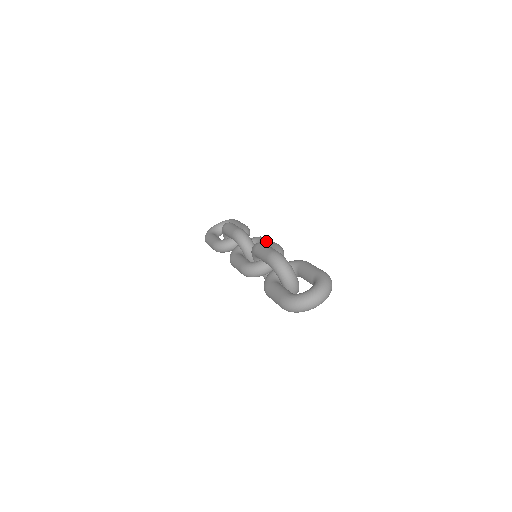
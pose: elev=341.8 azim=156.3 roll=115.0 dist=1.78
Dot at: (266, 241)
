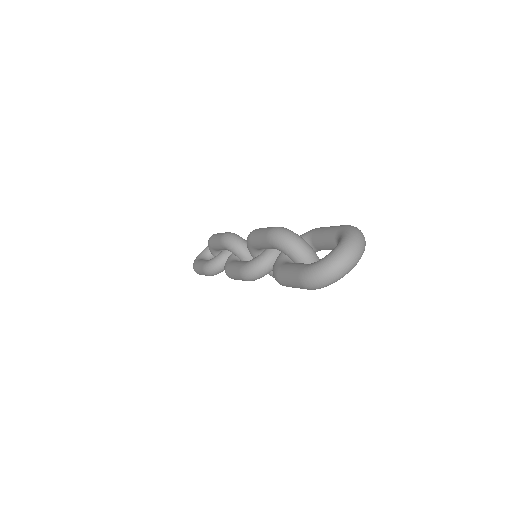
Dot at: occluded
